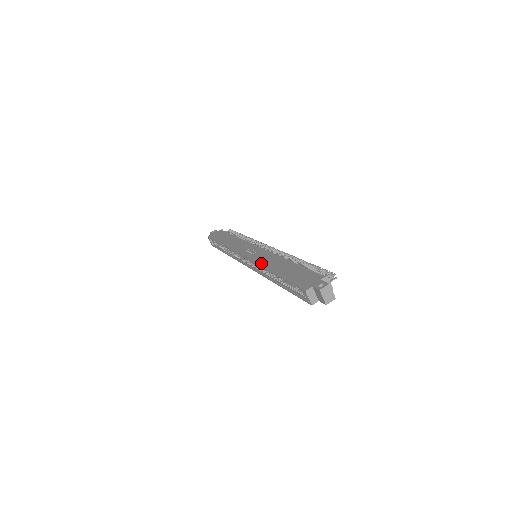
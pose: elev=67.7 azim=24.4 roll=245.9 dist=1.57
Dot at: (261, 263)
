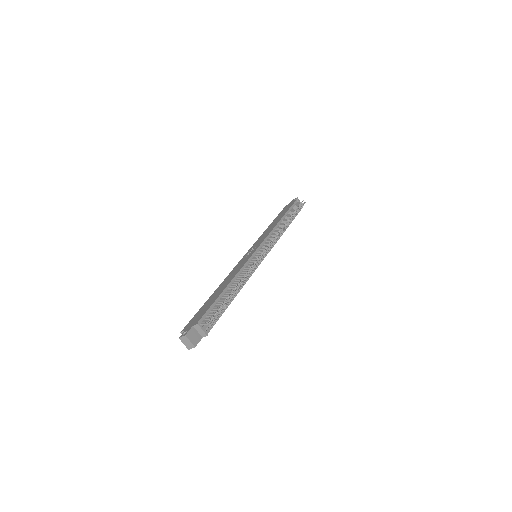
Dot at: (229, 274)
